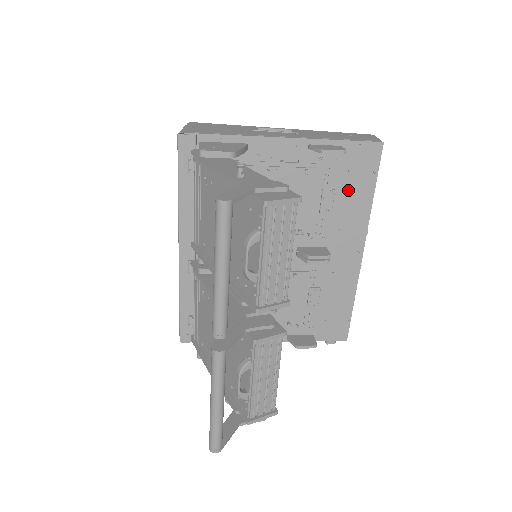
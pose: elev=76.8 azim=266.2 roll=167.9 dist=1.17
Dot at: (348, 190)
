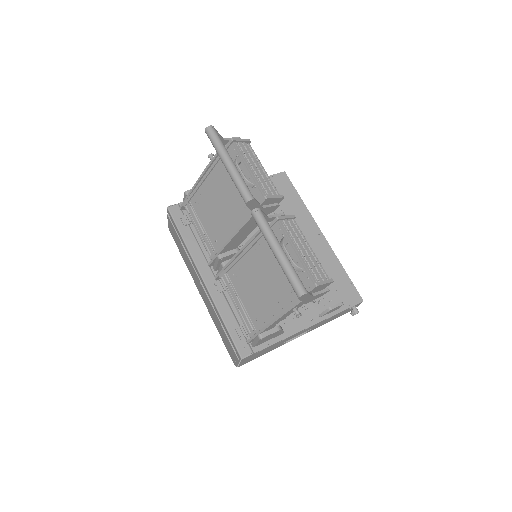
Dot at: (285, 201)
